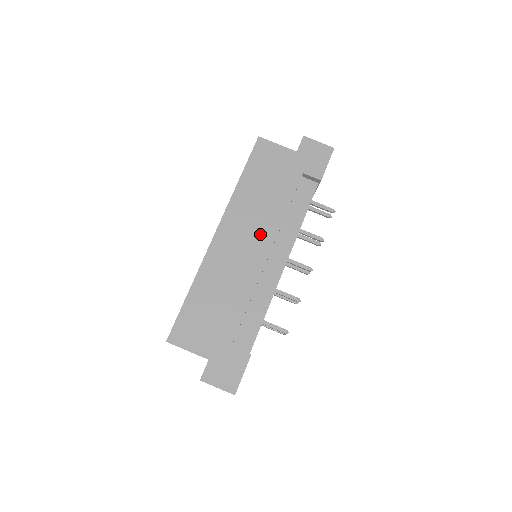
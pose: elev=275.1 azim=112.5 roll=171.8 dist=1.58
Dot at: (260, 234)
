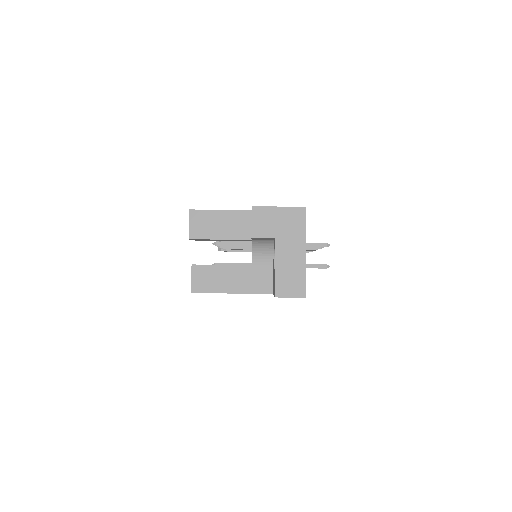
Dot at: occluded
